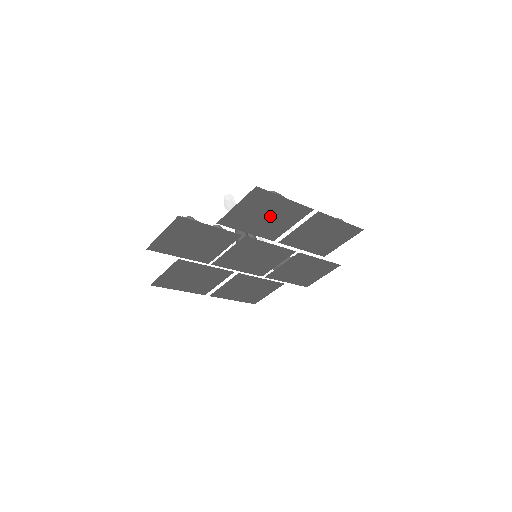
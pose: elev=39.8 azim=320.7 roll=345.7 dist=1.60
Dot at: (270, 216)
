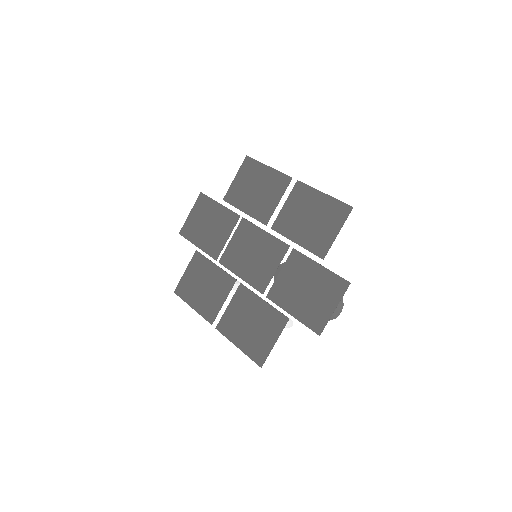
Dot at: (259, 189)
